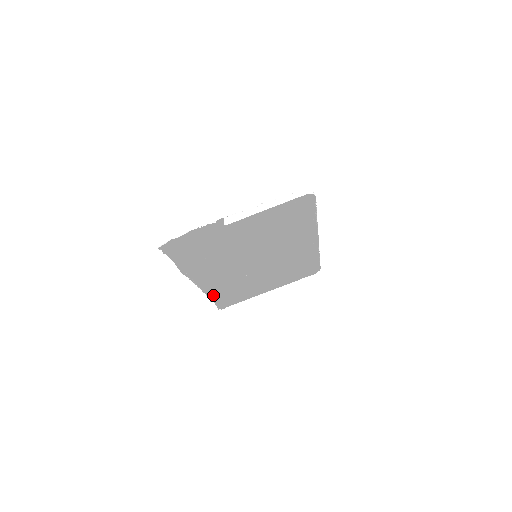
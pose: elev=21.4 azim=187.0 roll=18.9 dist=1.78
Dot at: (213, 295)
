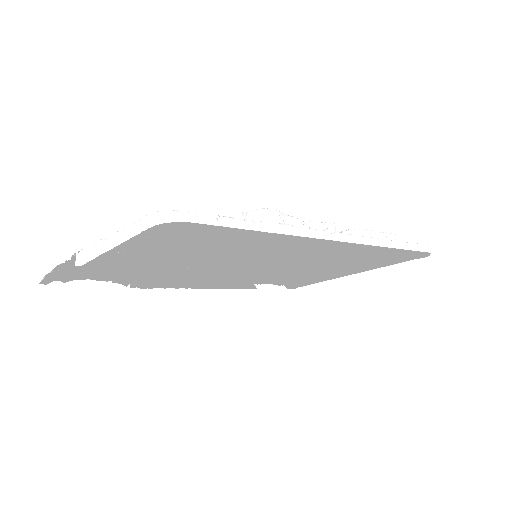
Dot at: (258, 281)
